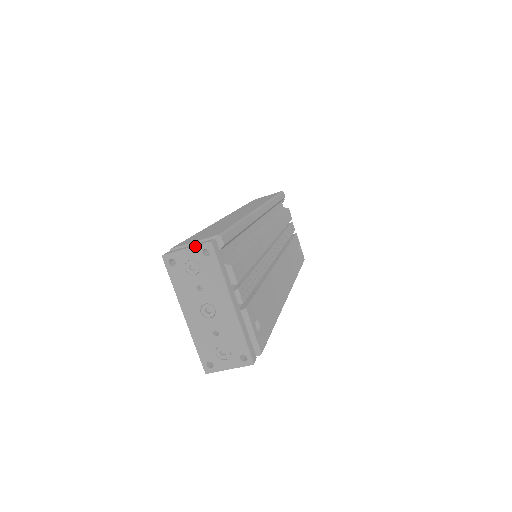
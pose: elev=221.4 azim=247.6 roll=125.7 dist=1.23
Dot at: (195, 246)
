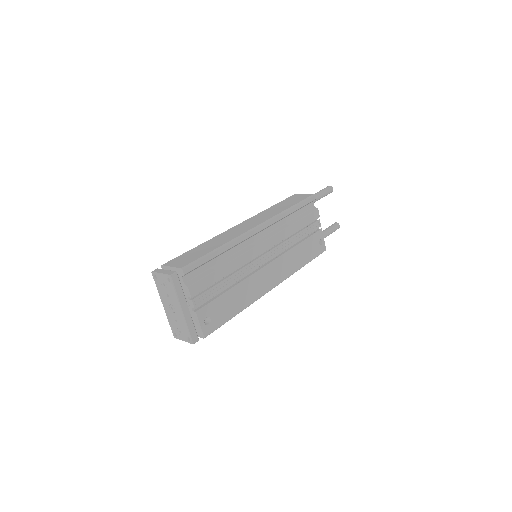
Dot at: (164, 274)
